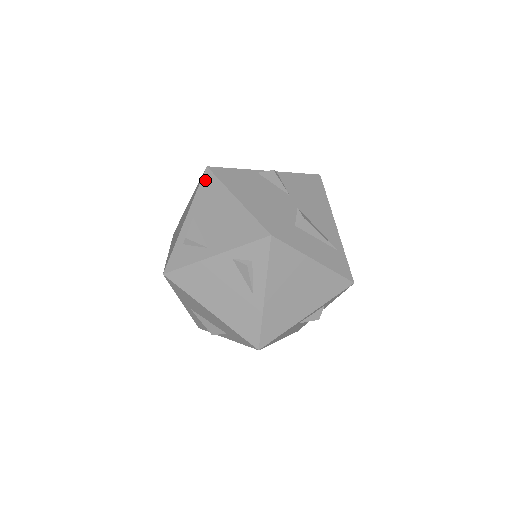
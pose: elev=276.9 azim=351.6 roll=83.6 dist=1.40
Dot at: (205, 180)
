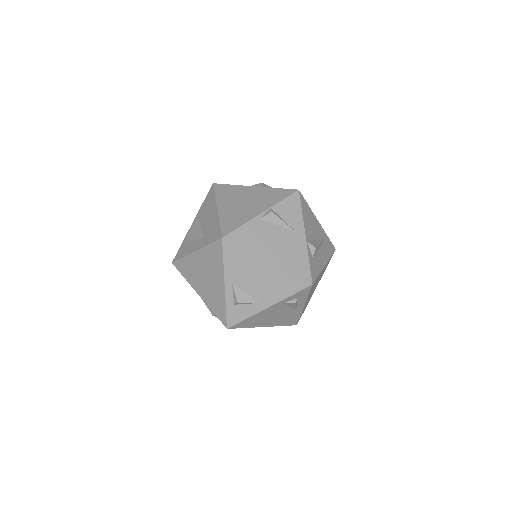
Dot at: (227, 251)
